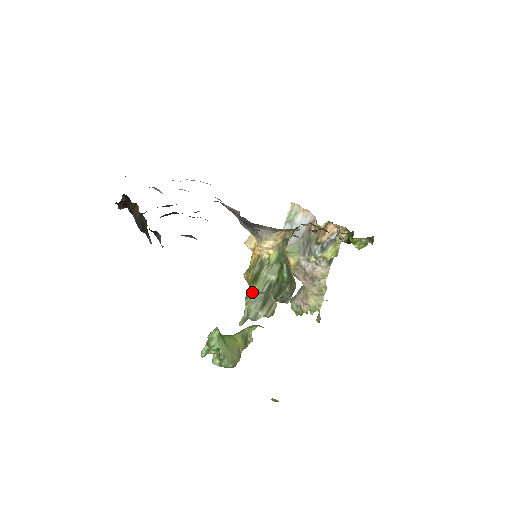
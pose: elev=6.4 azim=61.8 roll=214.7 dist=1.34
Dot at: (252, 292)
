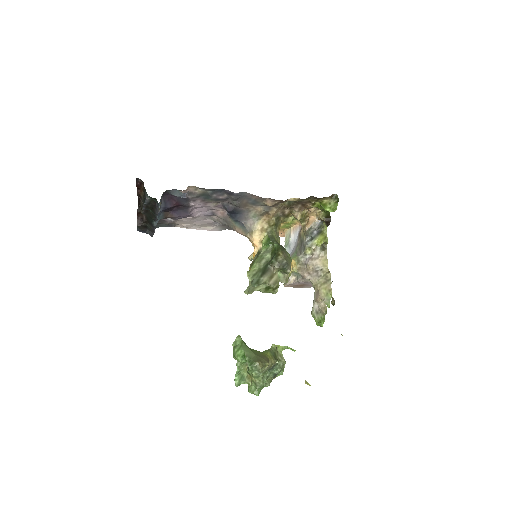
Dot at: (252, 268)
